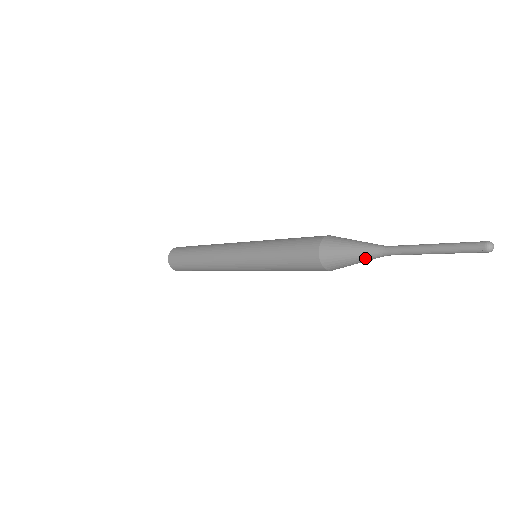
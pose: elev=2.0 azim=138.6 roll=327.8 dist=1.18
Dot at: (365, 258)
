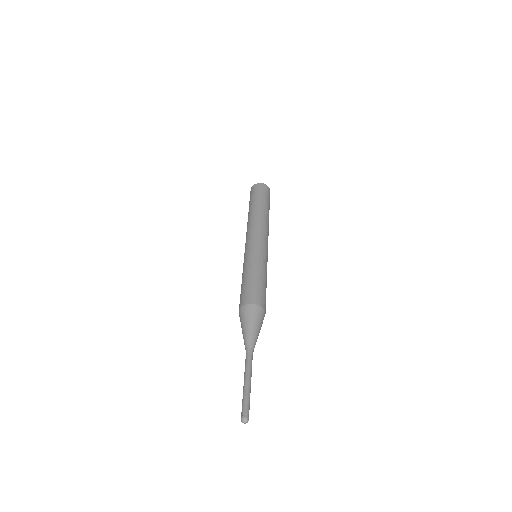
Dot at: occluded
